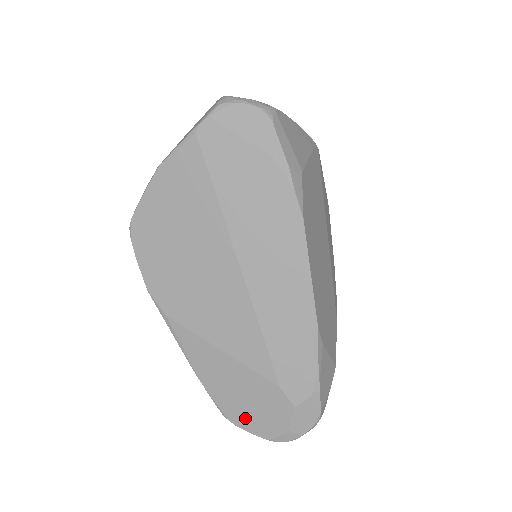
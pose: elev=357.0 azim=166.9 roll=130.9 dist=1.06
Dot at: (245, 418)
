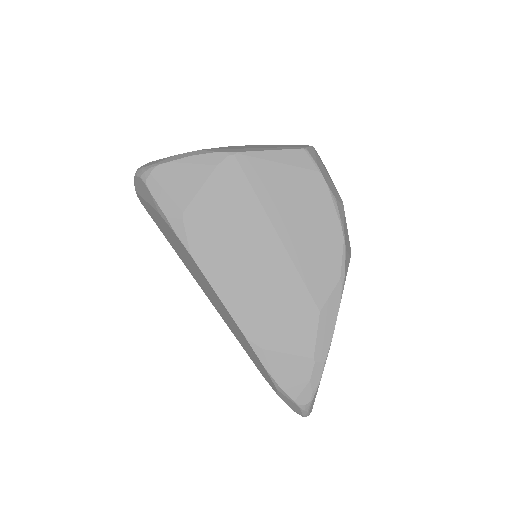
Dot at: occluded
